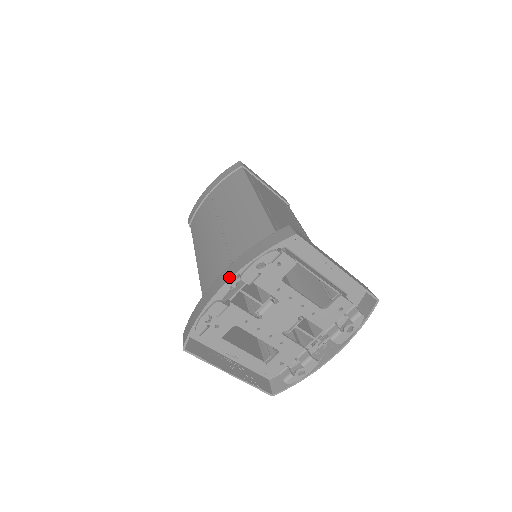
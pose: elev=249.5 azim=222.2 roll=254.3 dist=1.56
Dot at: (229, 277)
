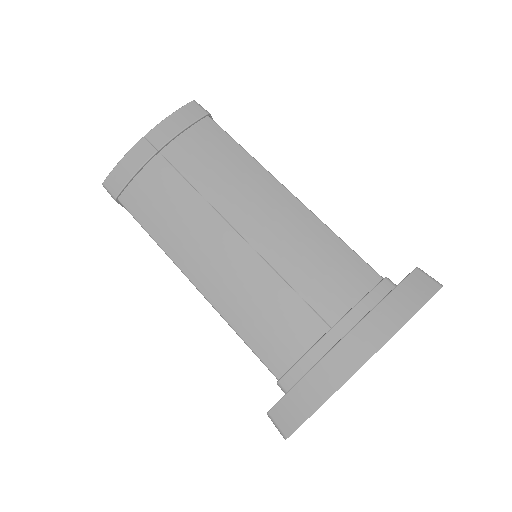
Dot at: (374, 349)
